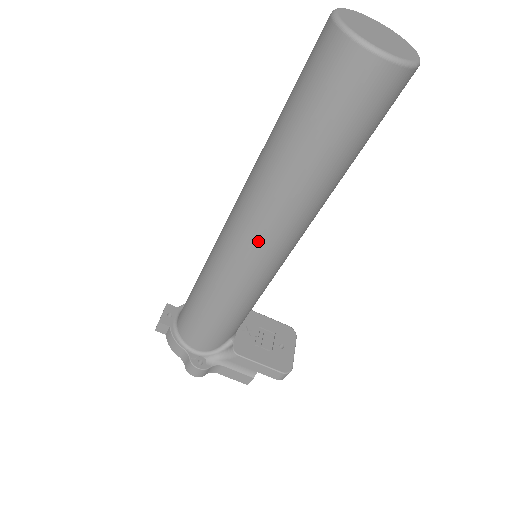
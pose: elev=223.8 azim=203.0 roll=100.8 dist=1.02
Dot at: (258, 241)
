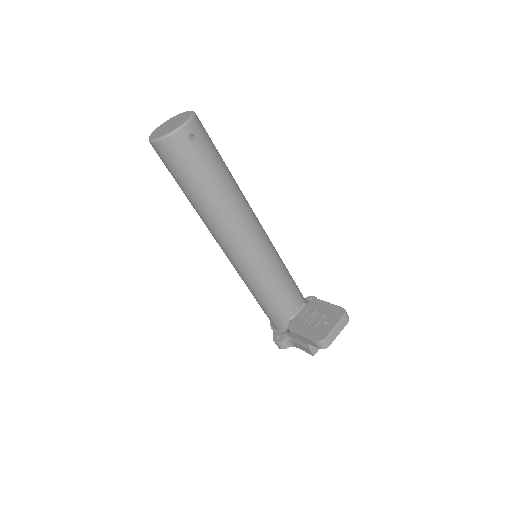
Dot at: (221, 246)
